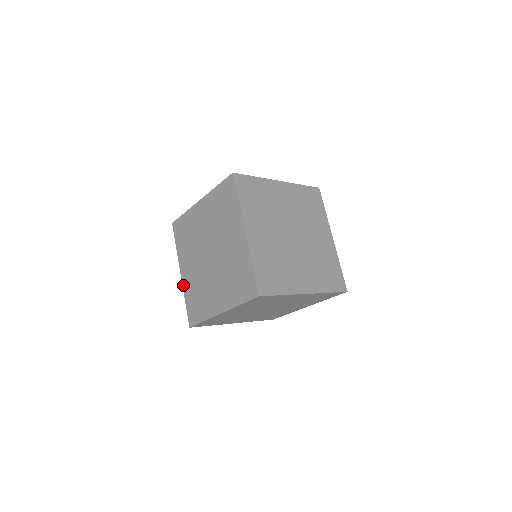
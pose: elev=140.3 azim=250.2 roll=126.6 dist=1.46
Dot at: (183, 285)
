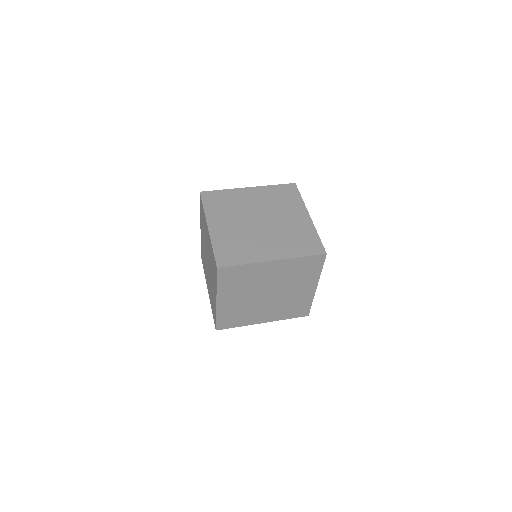
Dot at: occluded
